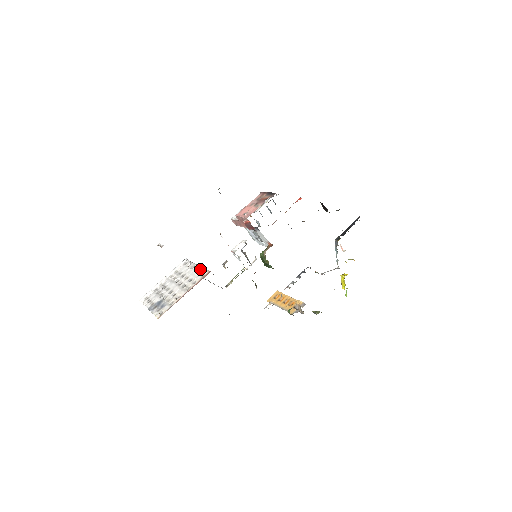
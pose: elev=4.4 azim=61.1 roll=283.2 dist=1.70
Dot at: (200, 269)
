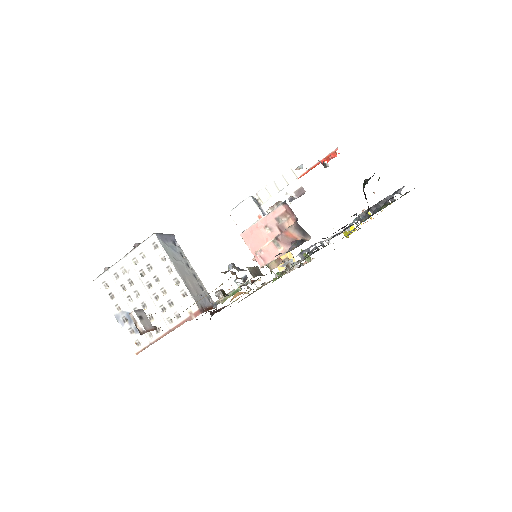
Dot at: (183, 290)
